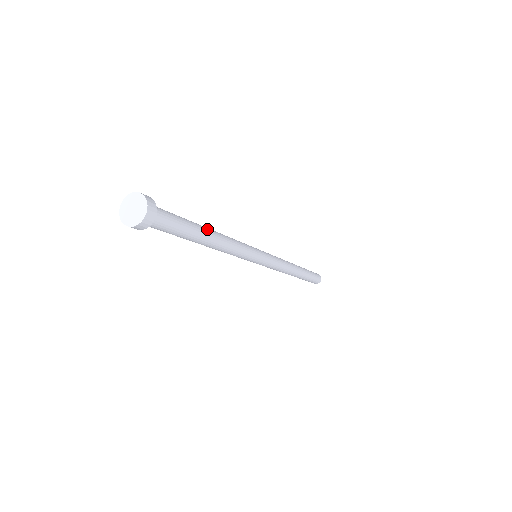
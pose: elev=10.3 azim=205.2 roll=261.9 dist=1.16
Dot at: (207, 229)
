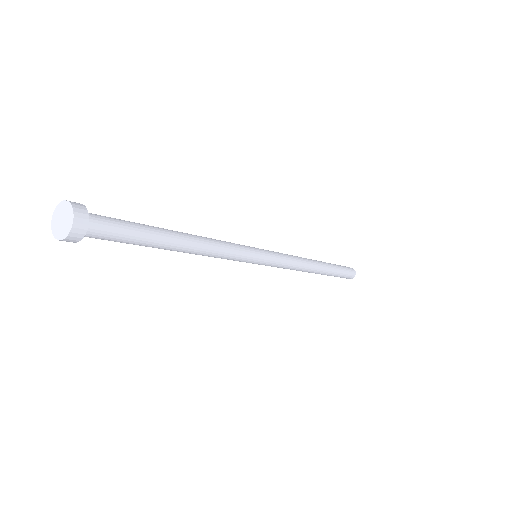
Dot at: (175, 234)
